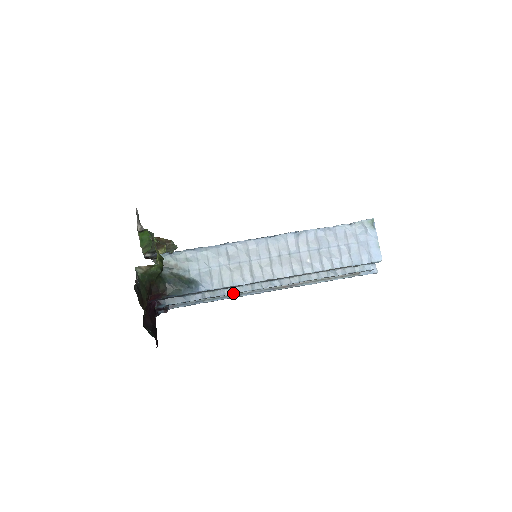
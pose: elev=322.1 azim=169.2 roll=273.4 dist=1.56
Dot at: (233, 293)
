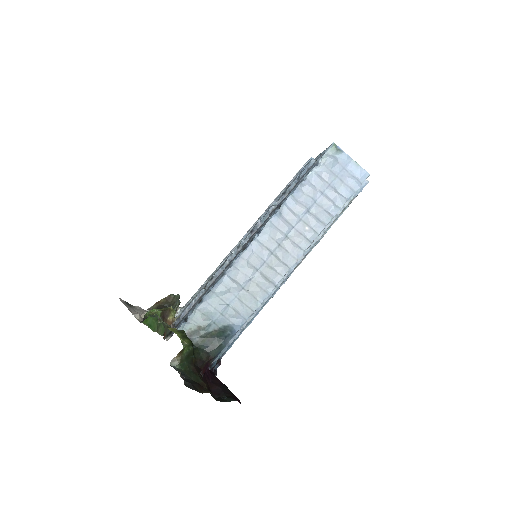
Dot at: (263, 304)
